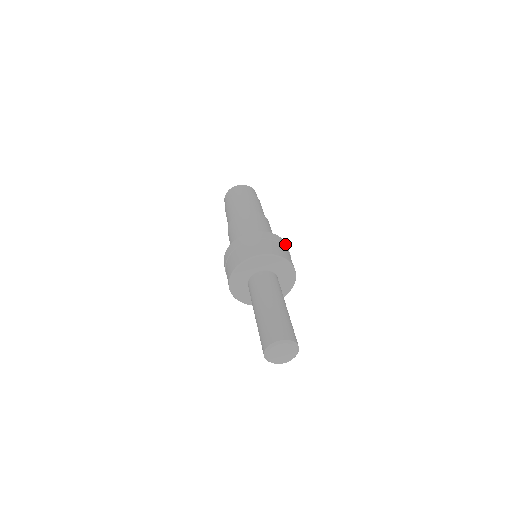
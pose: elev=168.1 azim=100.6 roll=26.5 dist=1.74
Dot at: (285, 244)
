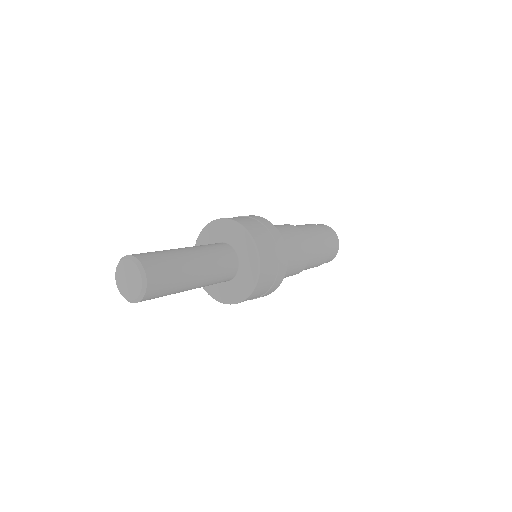
Dot at: (279, 238)
